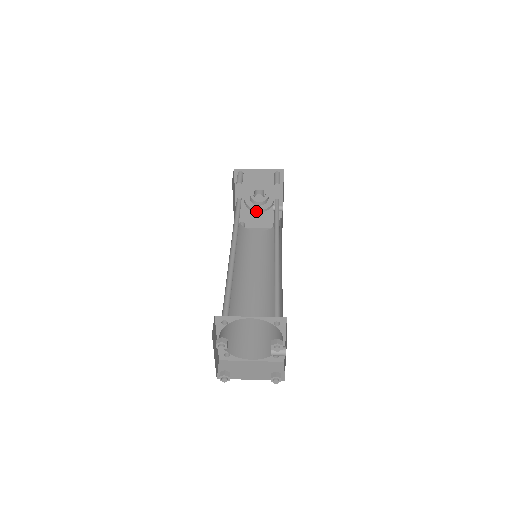
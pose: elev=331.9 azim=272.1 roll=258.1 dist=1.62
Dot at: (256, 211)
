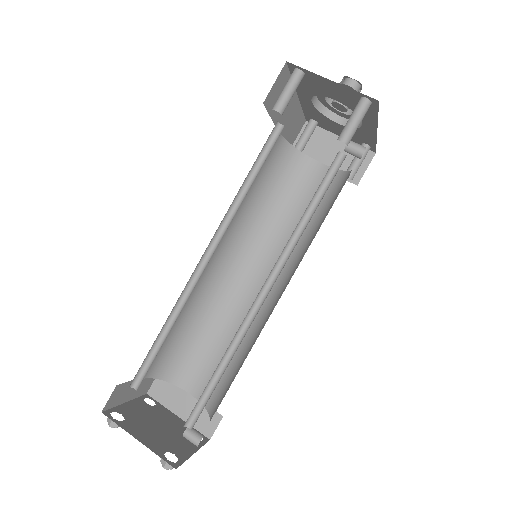
Dot at: (335, 118)
